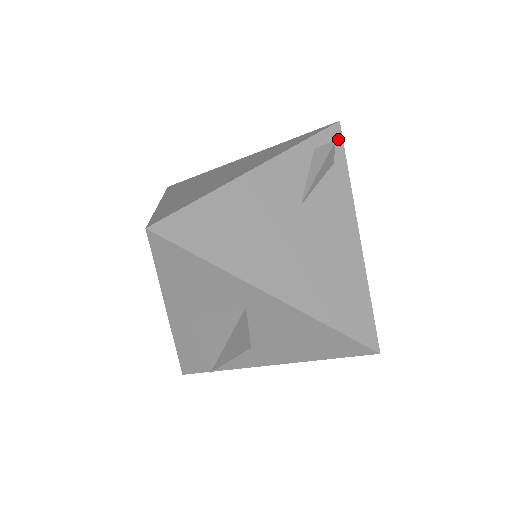
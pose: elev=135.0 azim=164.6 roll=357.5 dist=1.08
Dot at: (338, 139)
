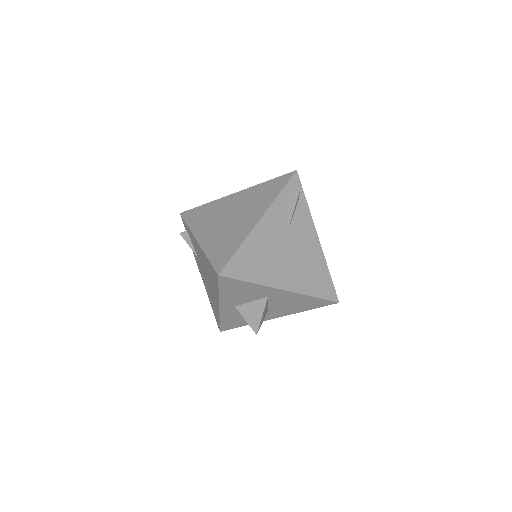
Dot at: (298, 183)
